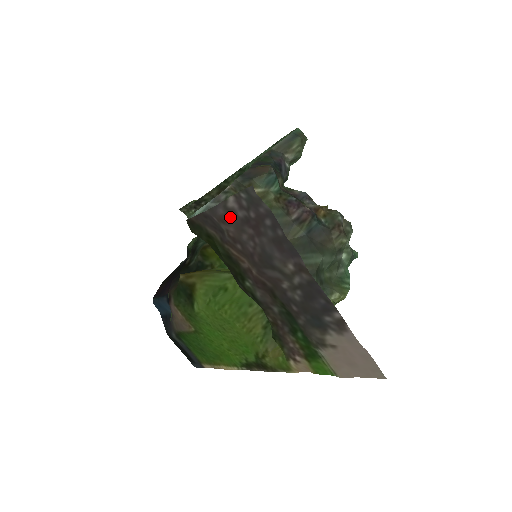
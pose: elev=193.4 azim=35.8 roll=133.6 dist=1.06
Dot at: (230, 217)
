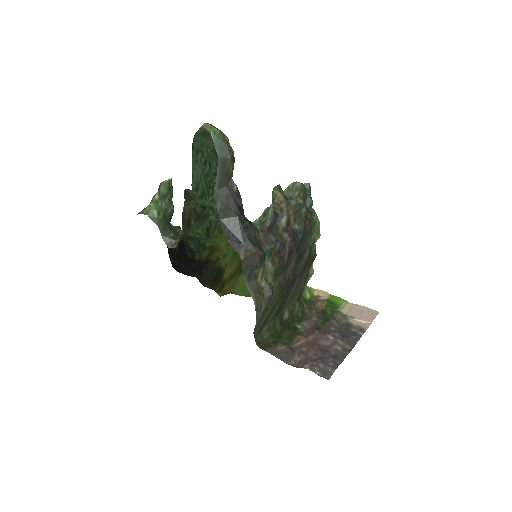
Dot at: (303, 362)
